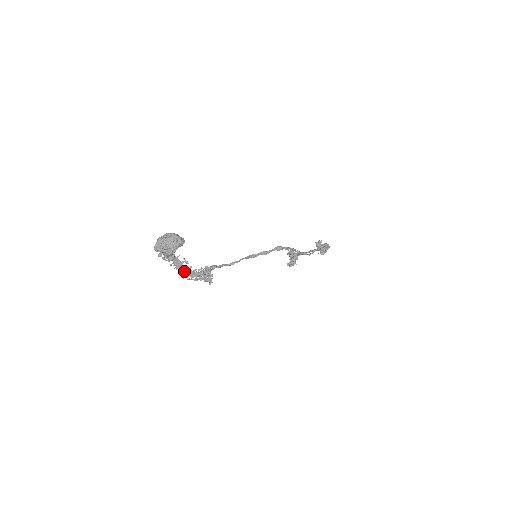
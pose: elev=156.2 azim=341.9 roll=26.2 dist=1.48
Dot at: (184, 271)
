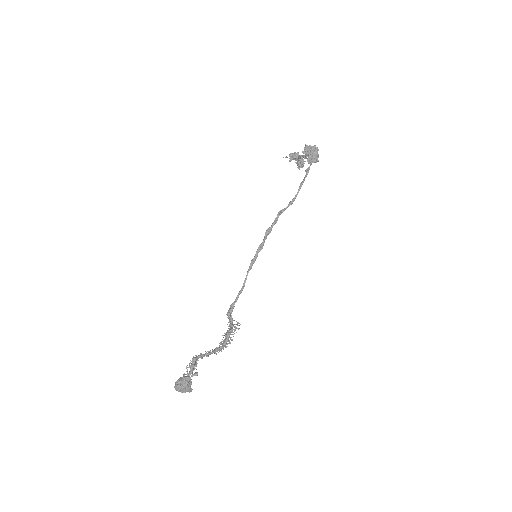
Dot at: occluded
